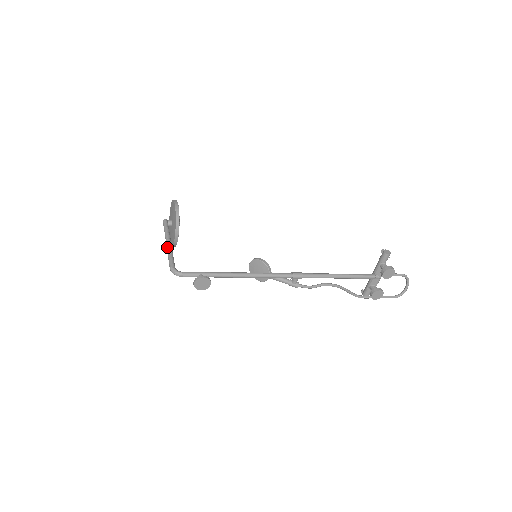
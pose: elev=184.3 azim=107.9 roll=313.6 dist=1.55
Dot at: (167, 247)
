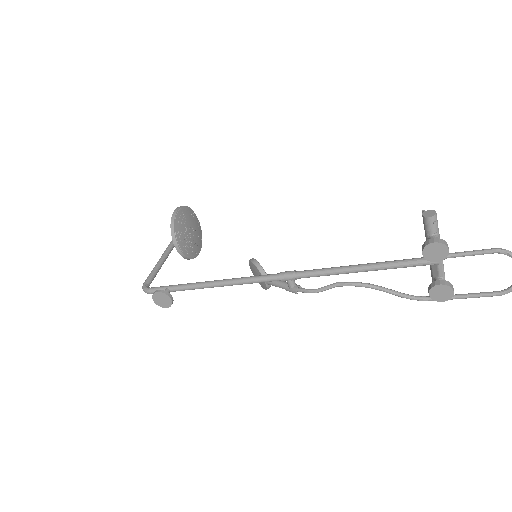
Dot at: (158, 261)
